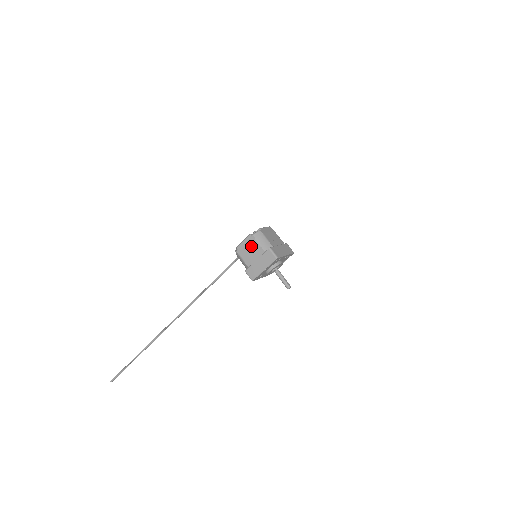
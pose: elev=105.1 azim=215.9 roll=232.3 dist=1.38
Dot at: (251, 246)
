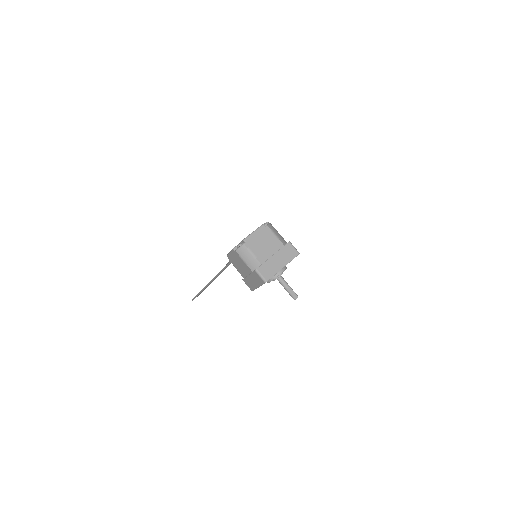
Dot at: (238, 261)
